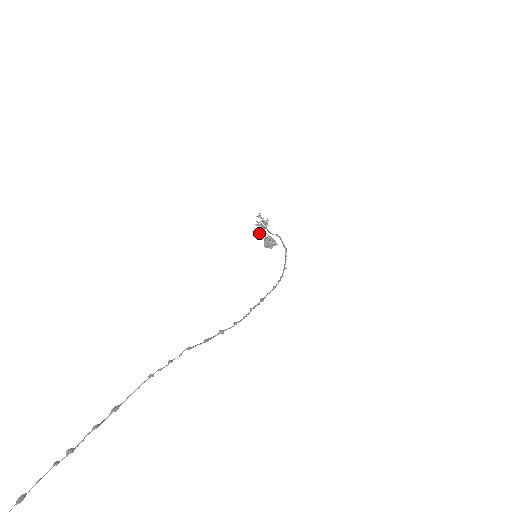
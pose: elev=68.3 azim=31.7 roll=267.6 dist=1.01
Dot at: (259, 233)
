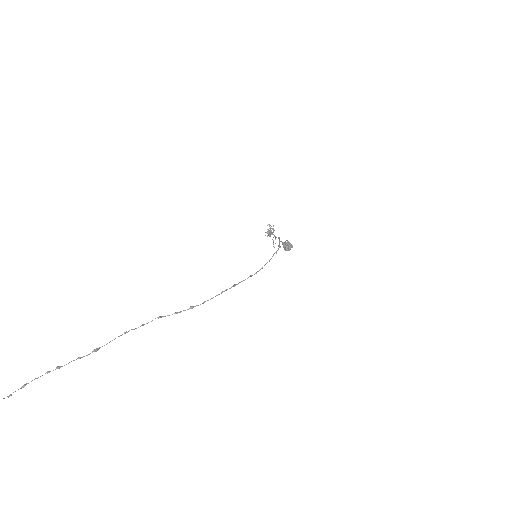
Dot at: occluded
